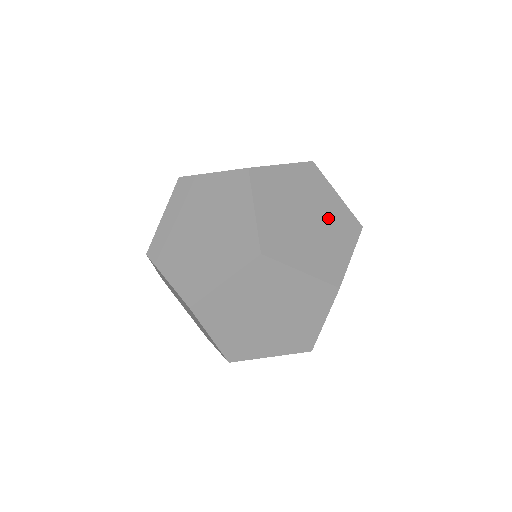
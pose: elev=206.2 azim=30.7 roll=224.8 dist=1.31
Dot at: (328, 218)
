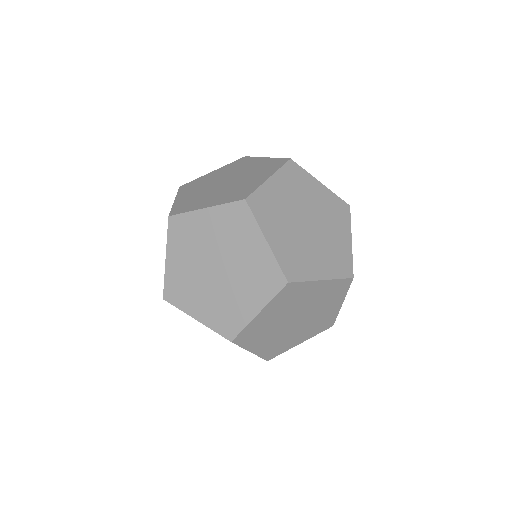
Dot at: (224, 242)
